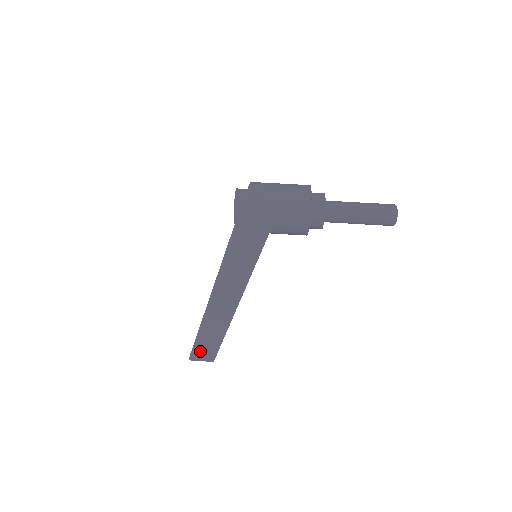
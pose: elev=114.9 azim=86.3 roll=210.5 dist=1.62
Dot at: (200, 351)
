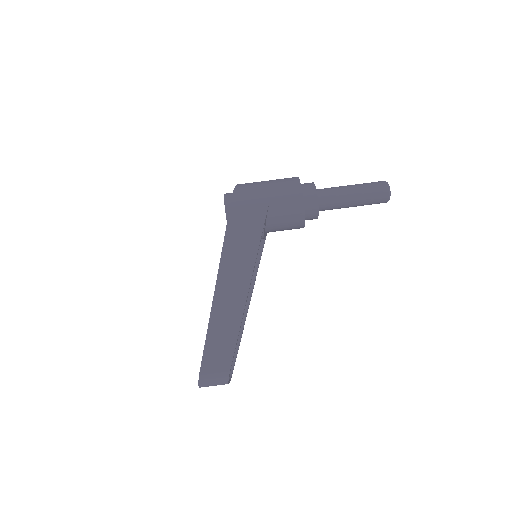
Dot at: (210, 368)
